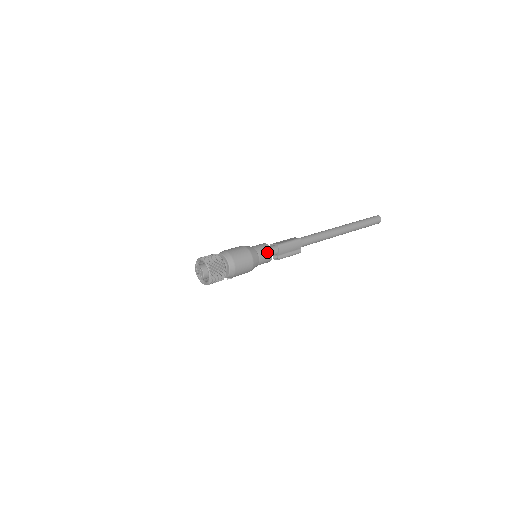
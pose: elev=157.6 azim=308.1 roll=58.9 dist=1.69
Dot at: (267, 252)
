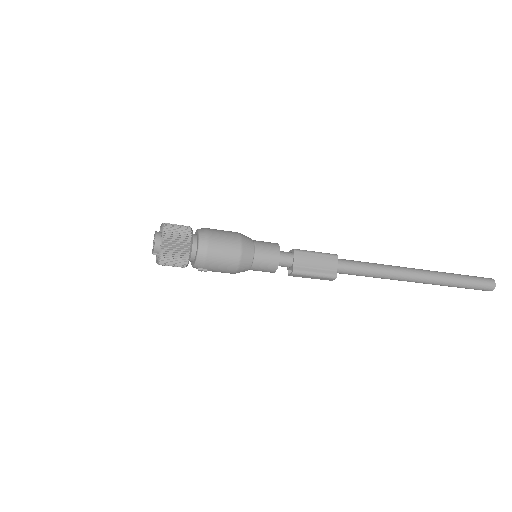
Dot at: (271, 248)
